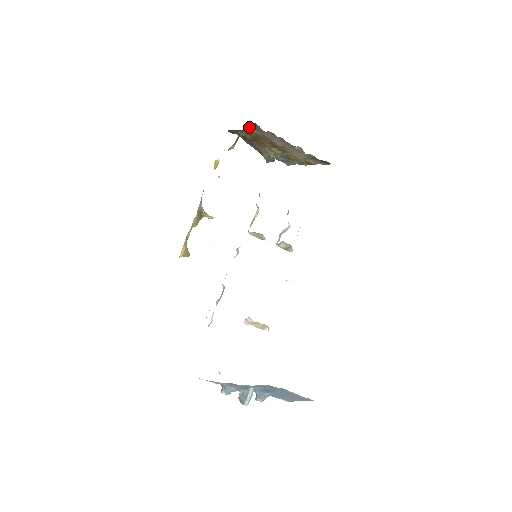
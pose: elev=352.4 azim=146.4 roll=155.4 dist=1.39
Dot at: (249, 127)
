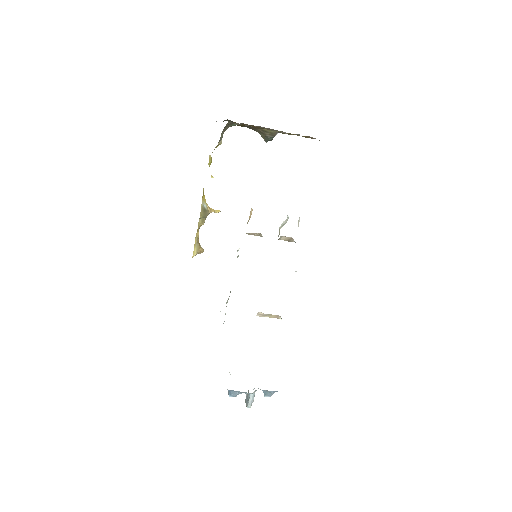
Dot at: (229, 123)
